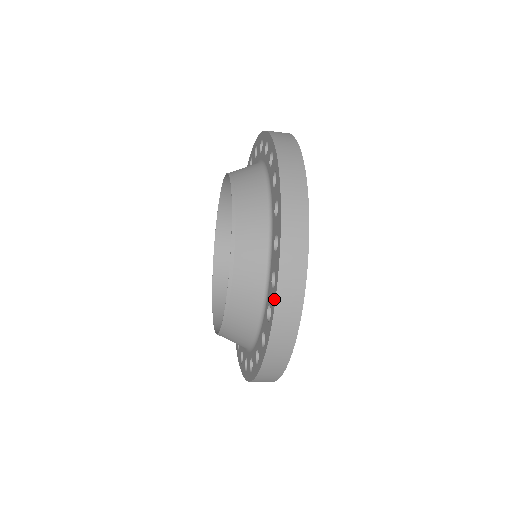
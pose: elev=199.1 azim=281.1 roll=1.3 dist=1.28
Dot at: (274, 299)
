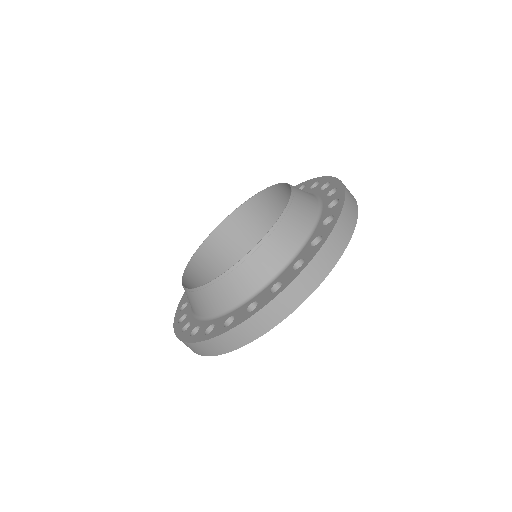
Dot at: (326, 178)
